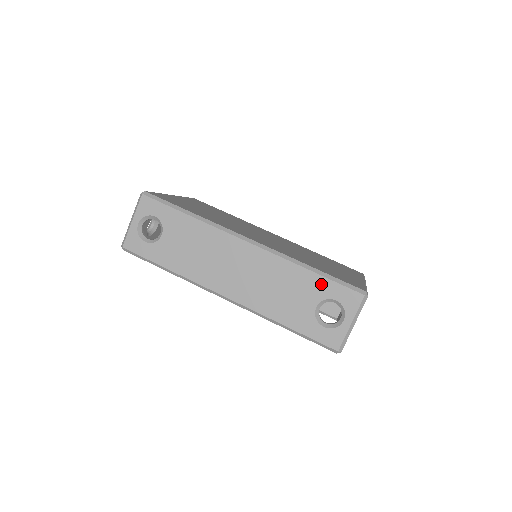
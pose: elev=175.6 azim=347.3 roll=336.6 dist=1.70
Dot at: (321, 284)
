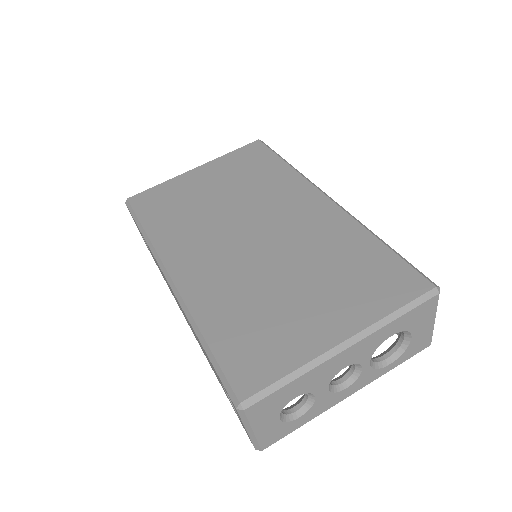
Dot at: occluded
